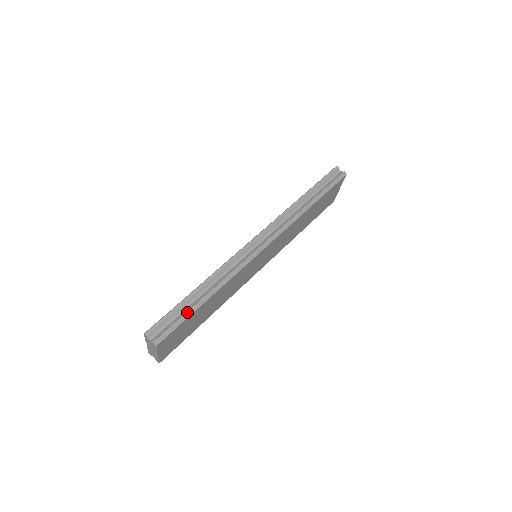
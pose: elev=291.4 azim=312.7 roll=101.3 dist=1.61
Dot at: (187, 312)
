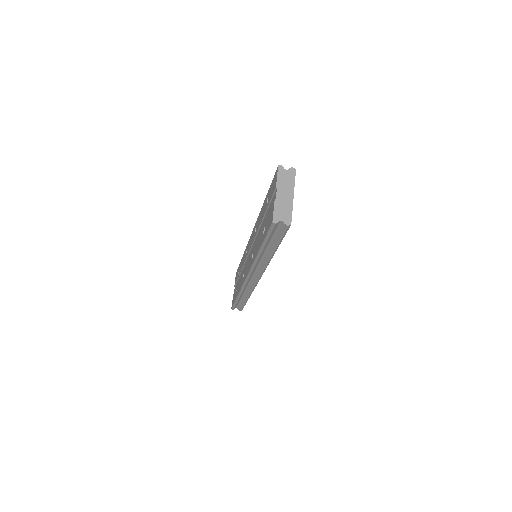
Dot at: (243, 304)
